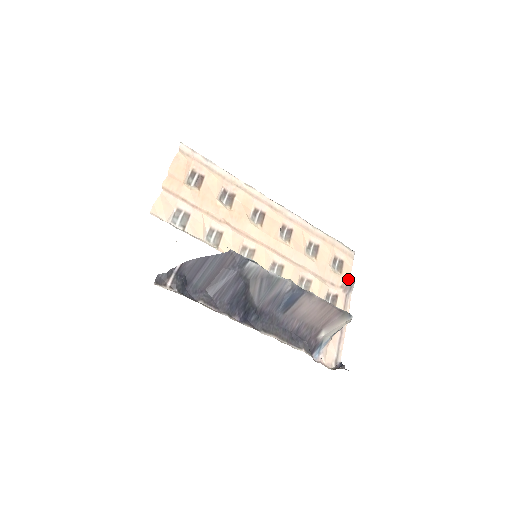
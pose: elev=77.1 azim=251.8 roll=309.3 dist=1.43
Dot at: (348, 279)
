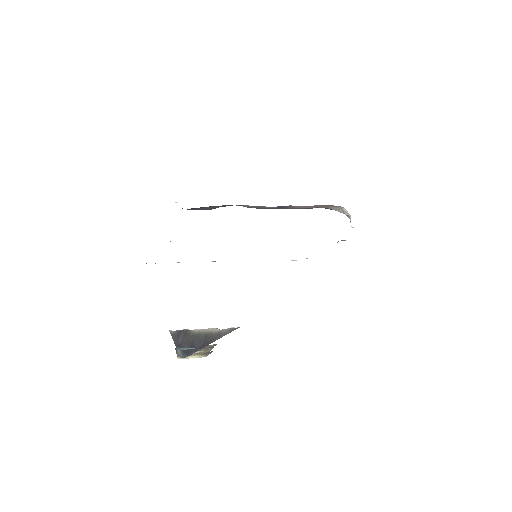
Dot at: occluded
